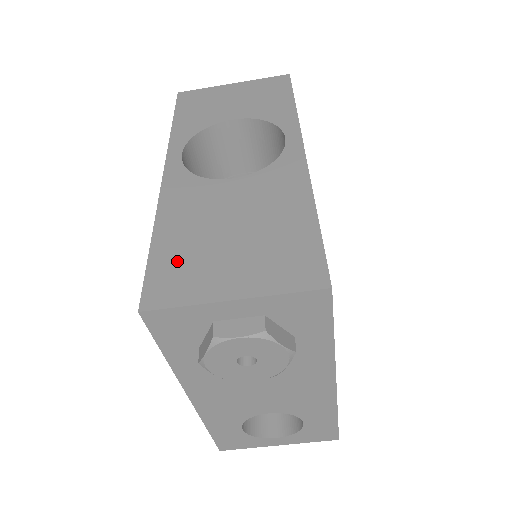
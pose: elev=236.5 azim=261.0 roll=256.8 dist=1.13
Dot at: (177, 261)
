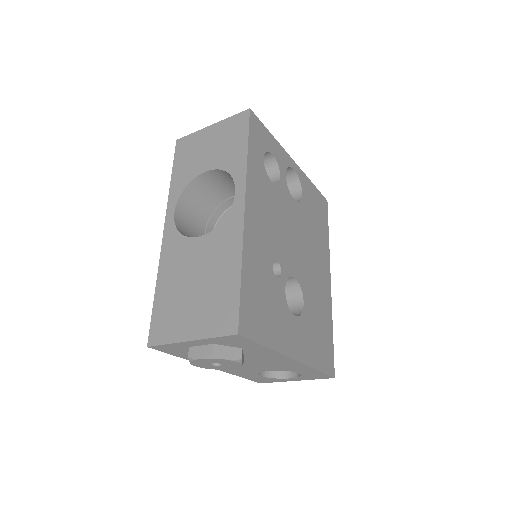
Dot at: (166, 310)
